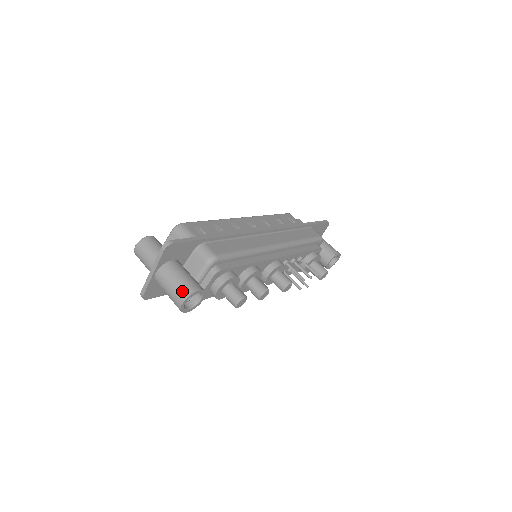
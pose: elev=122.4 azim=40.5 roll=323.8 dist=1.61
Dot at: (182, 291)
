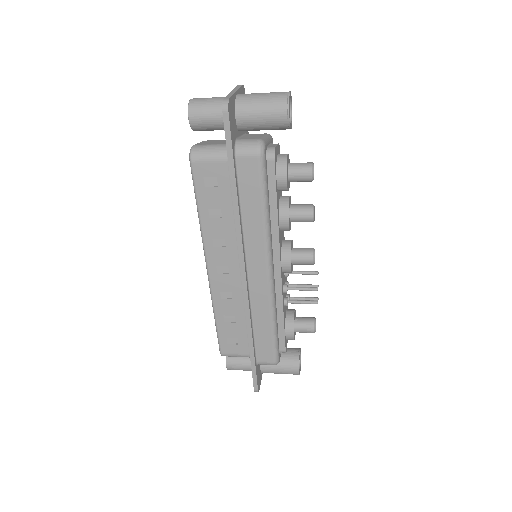
Dot at: occluded
